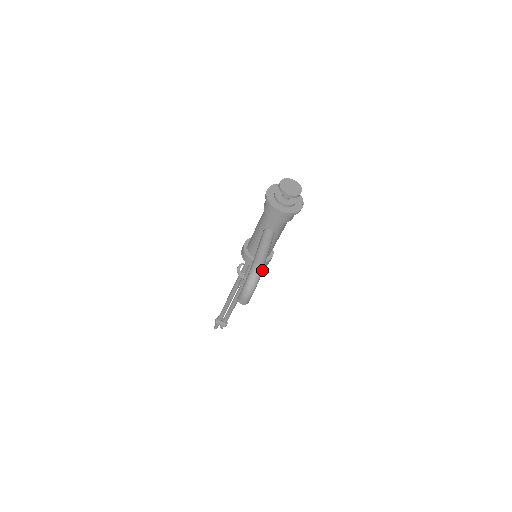
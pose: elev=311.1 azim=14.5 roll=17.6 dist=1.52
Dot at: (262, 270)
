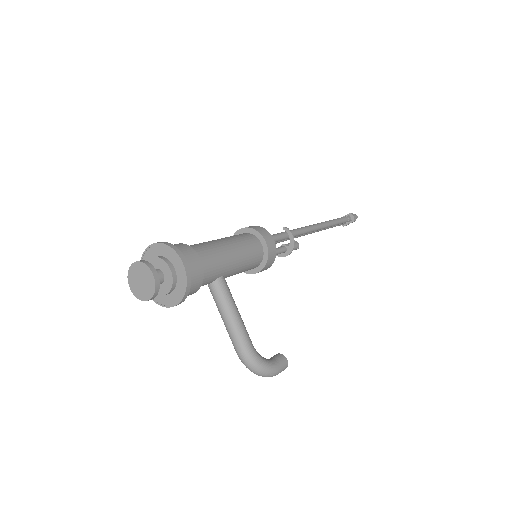
Dot at: (249, 352)
